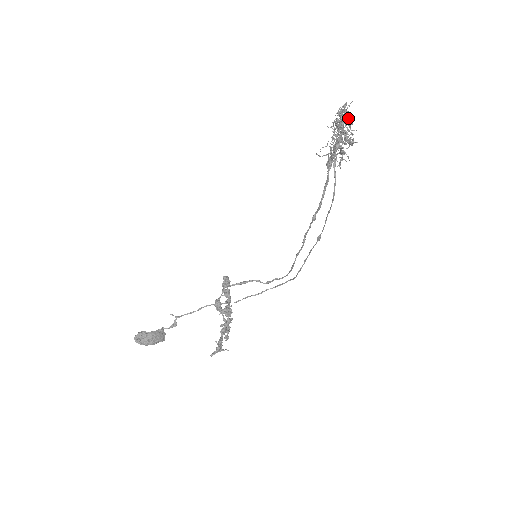
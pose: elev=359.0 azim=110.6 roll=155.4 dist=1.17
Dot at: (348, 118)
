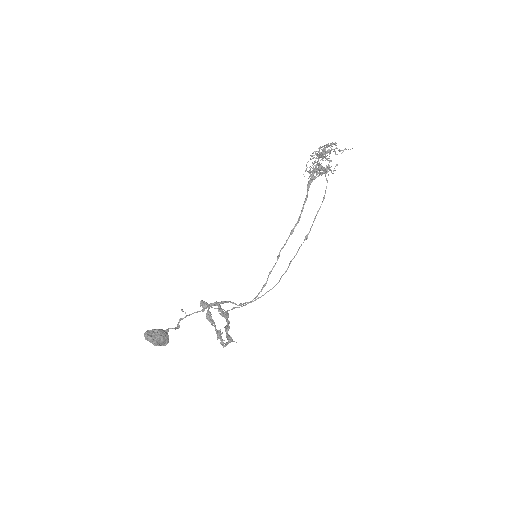
Dot at: occluded
